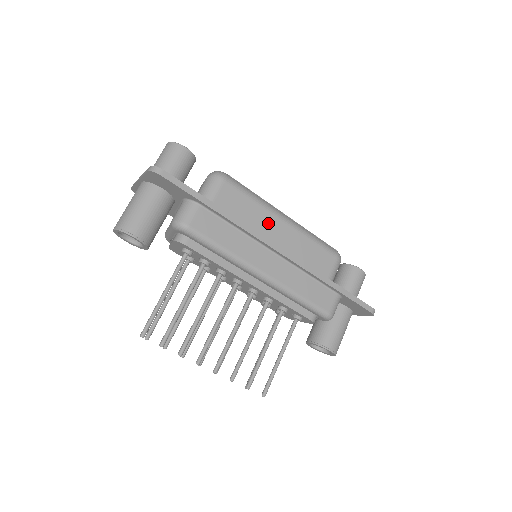
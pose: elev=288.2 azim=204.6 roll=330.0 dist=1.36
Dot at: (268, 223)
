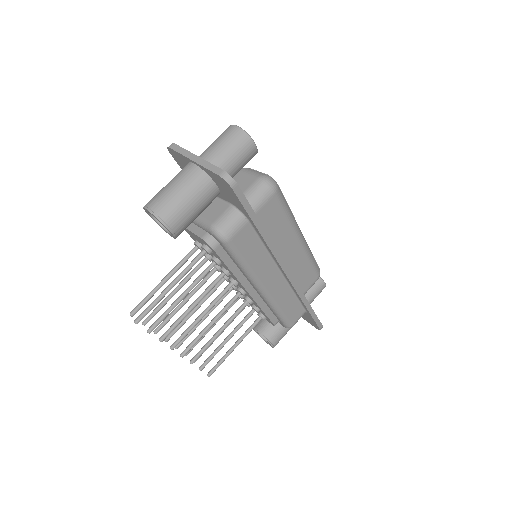
Dot at: (287, 241)
